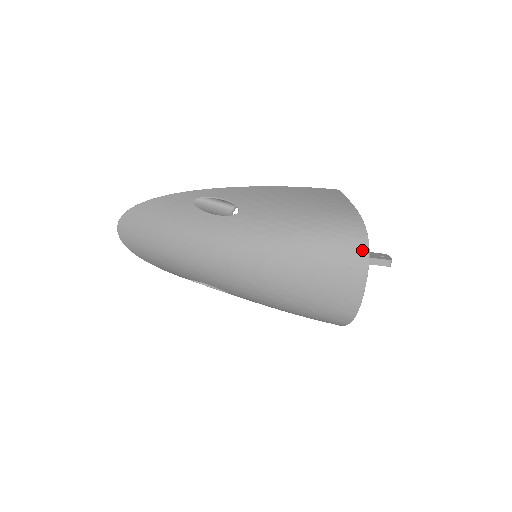
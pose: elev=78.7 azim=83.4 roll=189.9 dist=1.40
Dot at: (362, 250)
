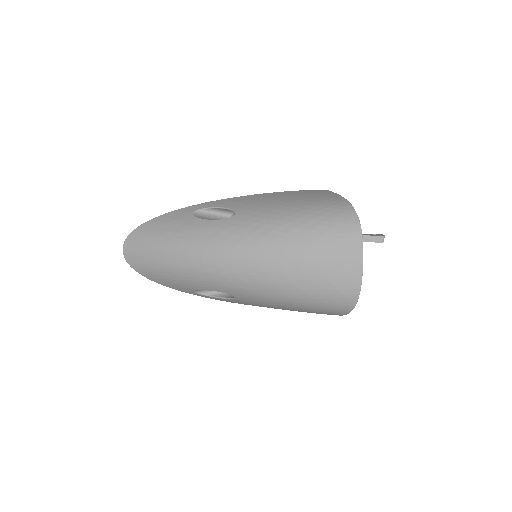
Dot at: (354, 228)
